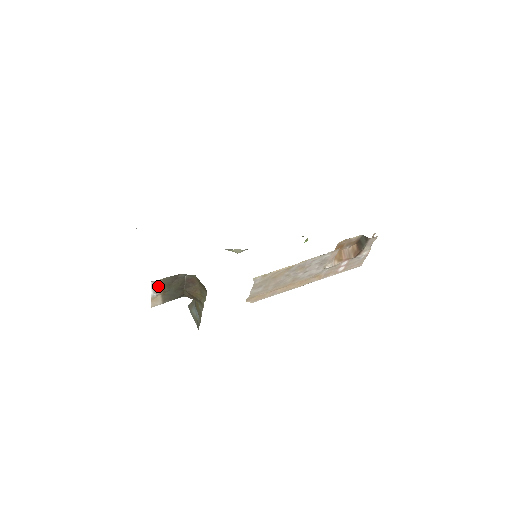
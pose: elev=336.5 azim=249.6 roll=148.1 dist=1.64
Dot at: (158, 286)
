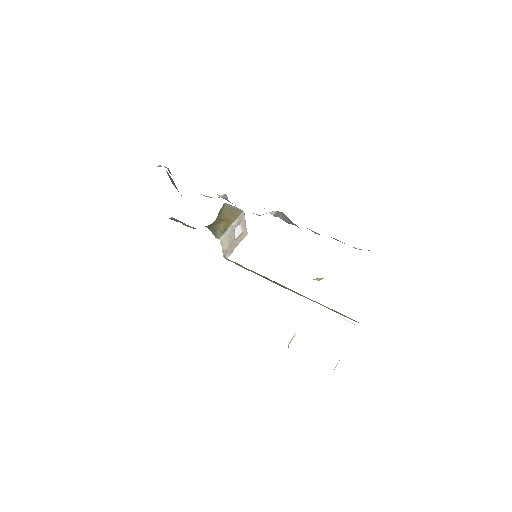
Dot at: occluded
